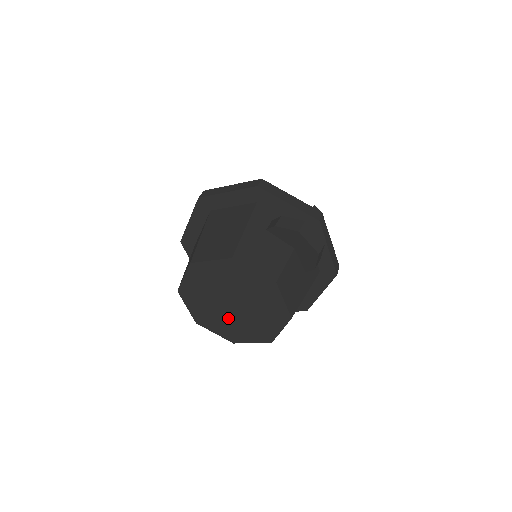
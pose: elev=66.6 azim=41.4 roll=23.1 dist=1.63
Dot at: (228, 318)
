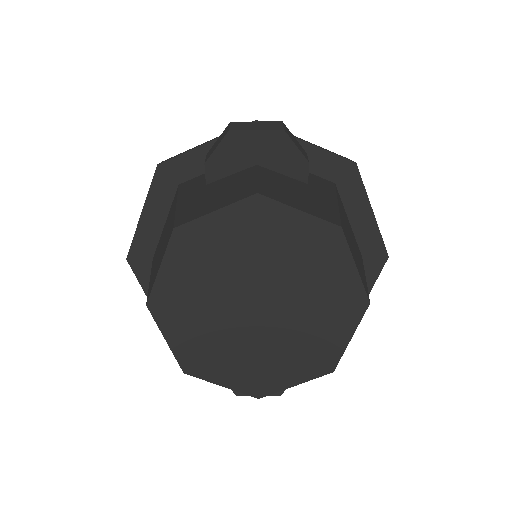
Dot at: (279, 336)
